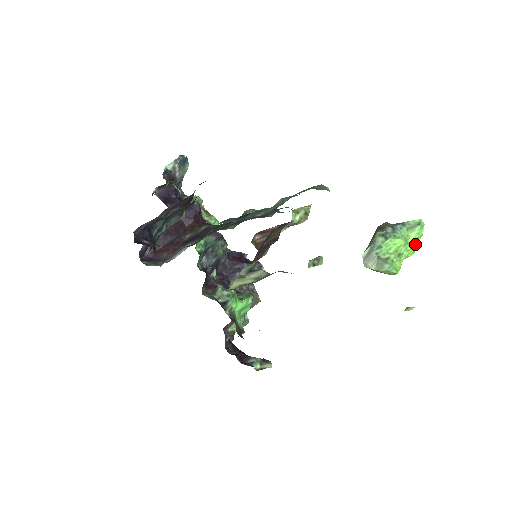
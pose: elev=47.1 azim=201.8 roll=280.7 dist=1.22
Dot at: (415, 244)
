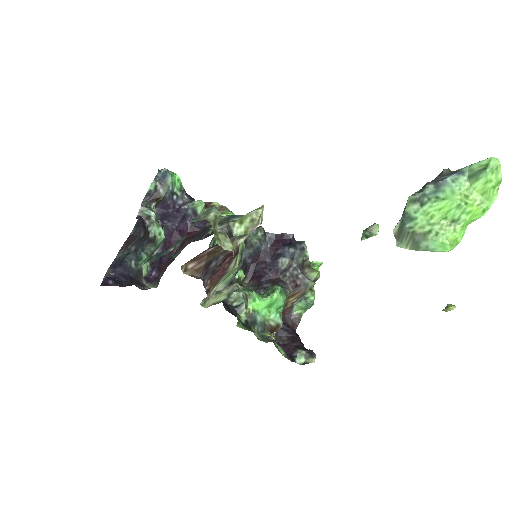
Dot at: (487, 198)
